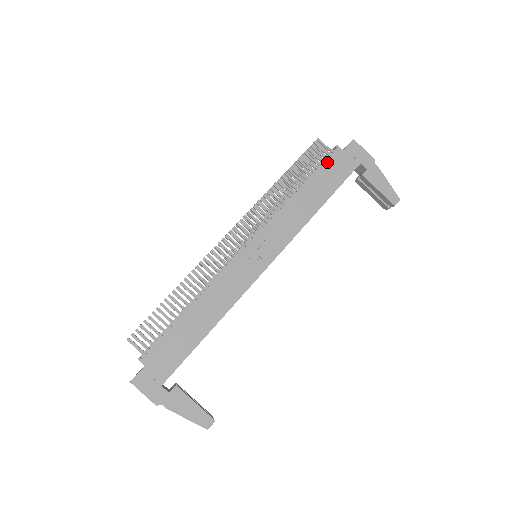
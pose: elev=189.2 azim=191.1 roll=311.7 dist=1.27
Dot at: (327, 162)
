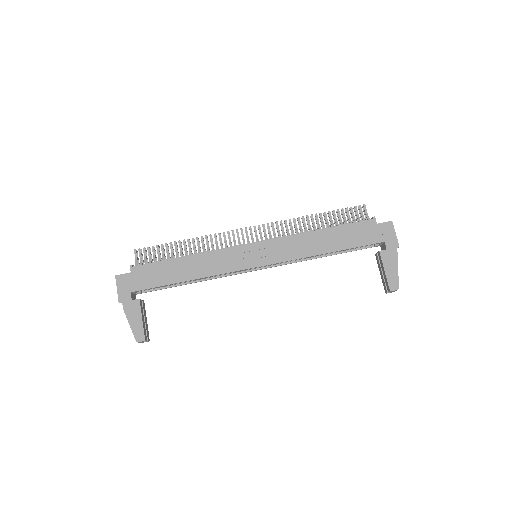
Dot at: (357, 224)
